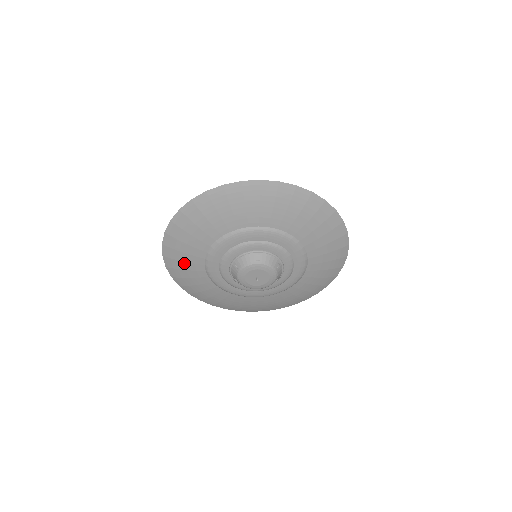
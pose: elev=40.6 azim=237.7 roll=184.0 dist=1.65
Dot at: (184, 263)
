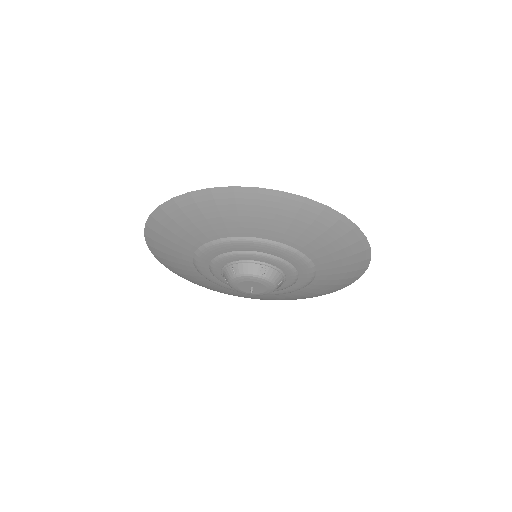
Dot at: (197, 281)
